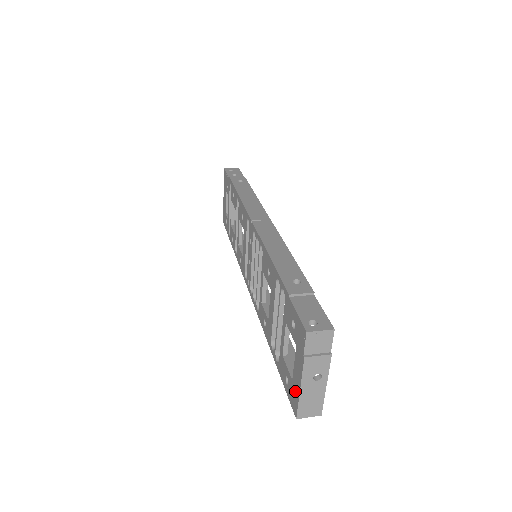
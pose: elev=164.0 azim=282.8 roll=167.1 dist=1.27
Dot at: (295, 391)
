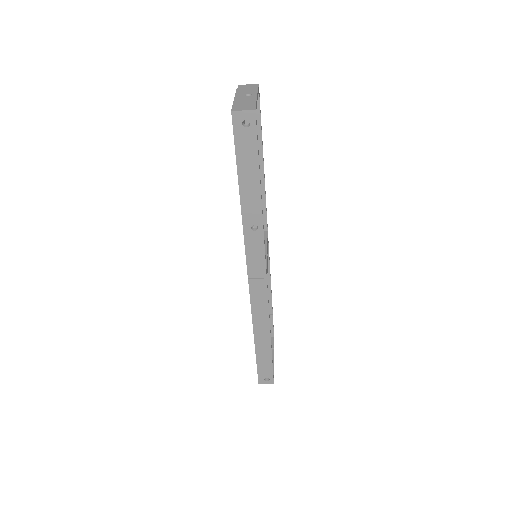
Dot at: occluded
